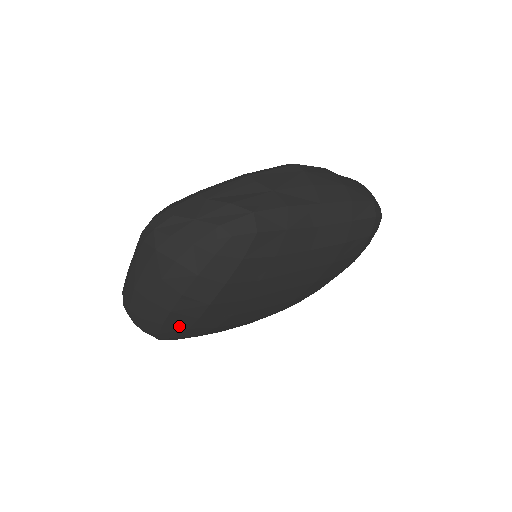
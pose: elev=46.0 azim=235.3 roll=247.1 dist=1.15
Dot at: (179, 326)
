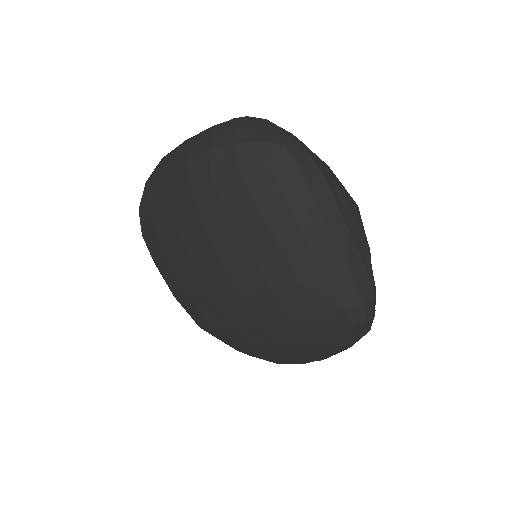
Dot at: (171, 189)
